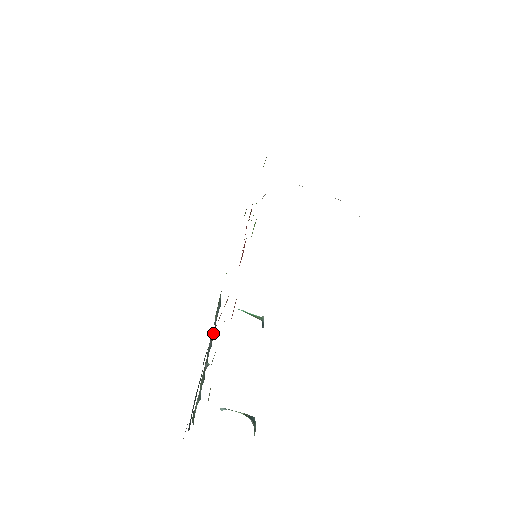
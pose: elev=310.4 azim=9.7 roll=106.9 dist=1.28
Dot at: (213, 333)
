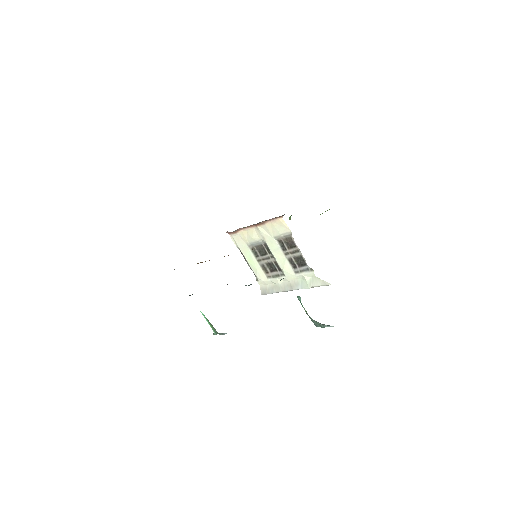
Dot at: occluded
